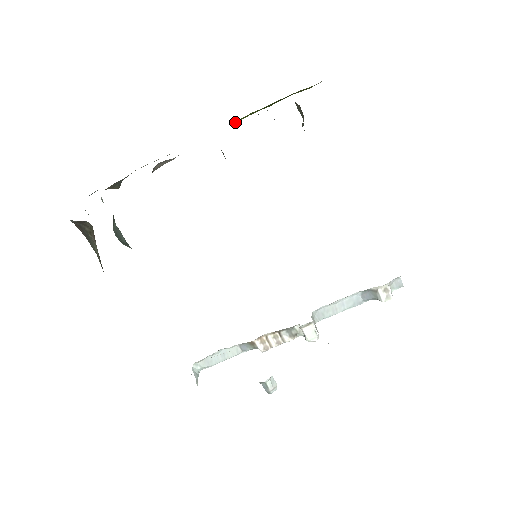
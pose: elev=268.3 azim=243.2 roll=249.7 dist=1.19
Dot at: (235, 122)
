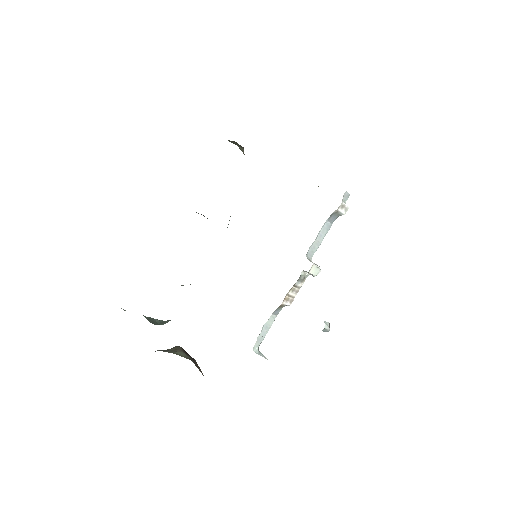
Dot at: occluded
